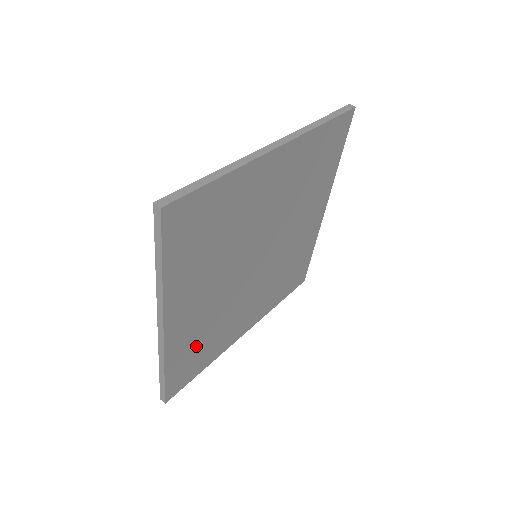
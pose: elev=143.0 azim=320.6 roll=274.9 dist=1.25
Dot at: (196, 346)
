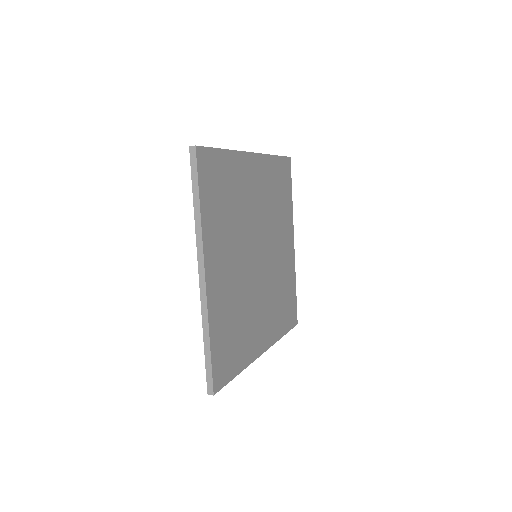
Dot at: (229, 329)
